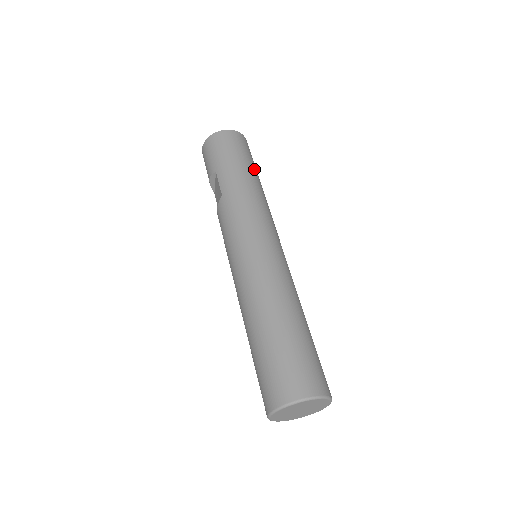
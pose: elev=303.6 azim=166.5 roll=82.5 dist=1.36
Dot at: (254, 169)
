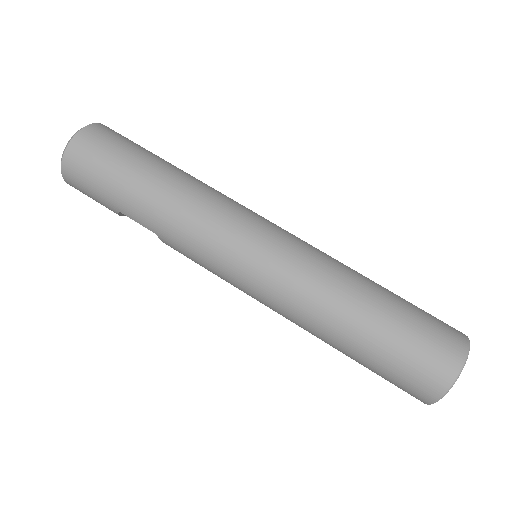
Dot at: (146, 162)
